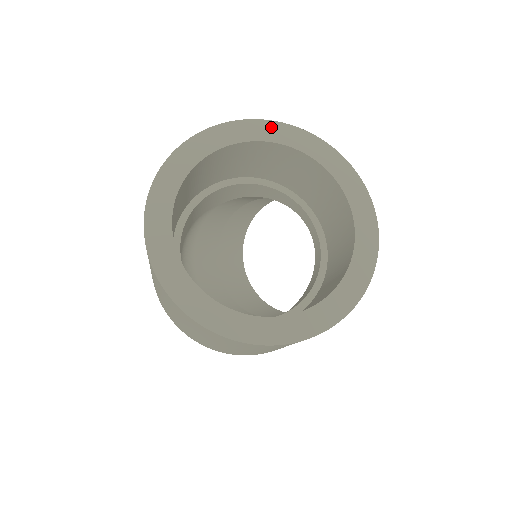
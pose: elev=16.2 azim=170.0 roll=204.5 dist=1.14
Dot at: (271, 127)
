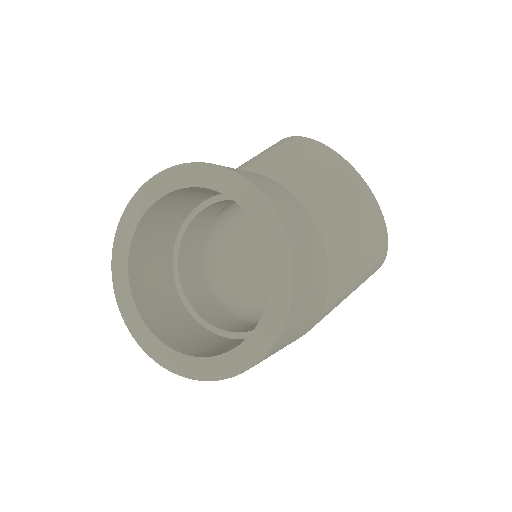
Dot at: (163, 179)
